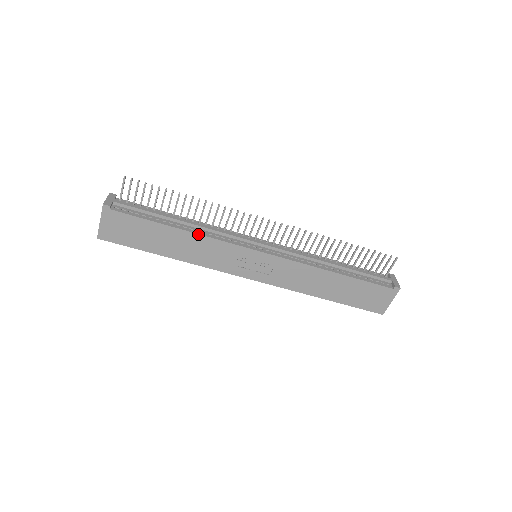
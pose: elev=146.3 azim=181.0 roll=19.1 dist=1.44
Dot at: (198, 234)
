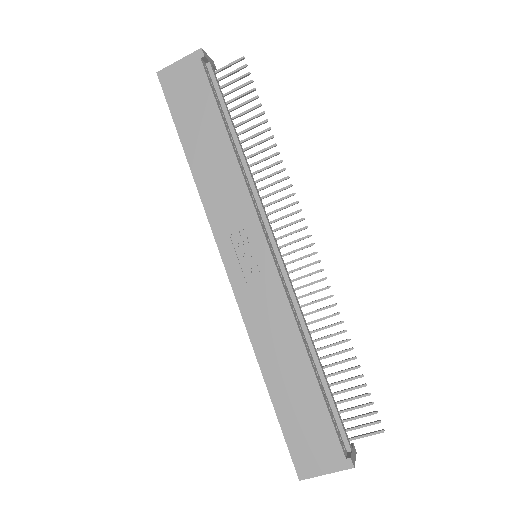
Dot at: (239, 164)
